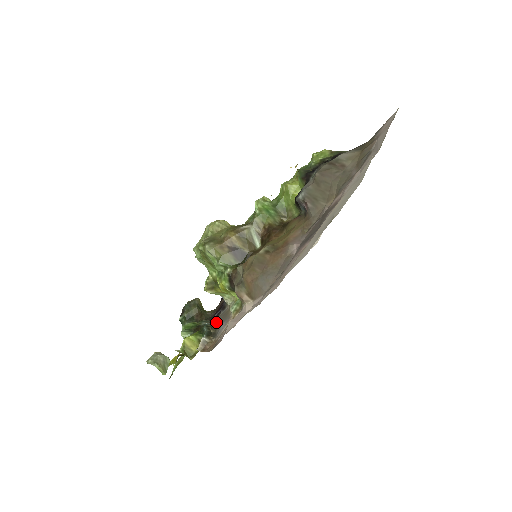
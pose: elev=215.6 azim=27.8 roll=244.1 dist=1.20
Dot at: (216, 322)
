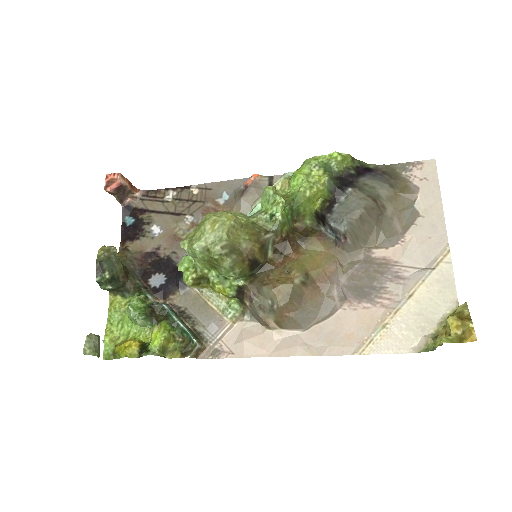
Dot at: (181, 307)
